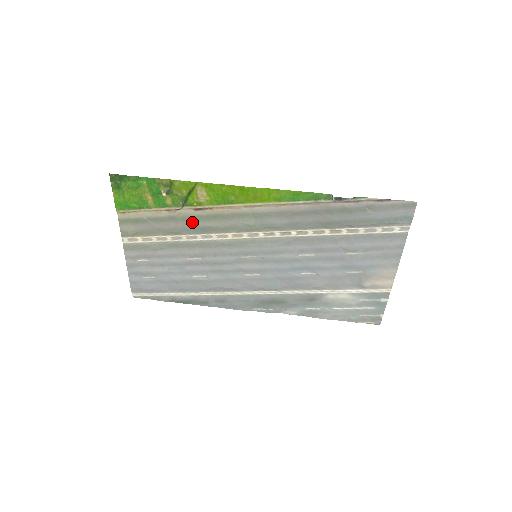
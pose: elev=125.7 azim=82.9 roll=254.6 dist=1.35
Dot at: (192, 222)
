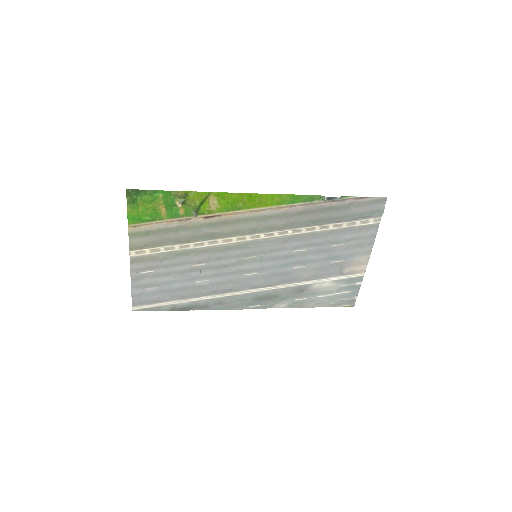
Dot at: (201, 230)
